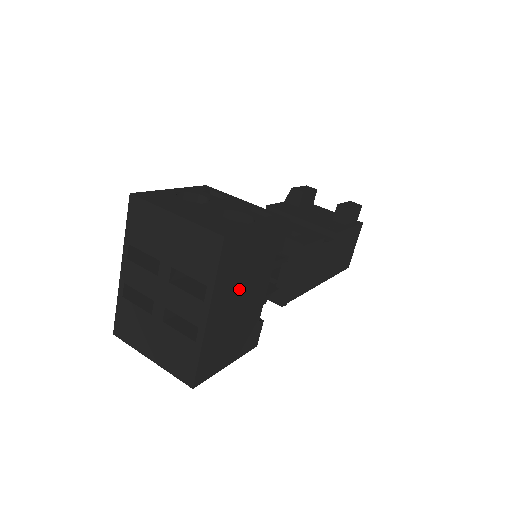
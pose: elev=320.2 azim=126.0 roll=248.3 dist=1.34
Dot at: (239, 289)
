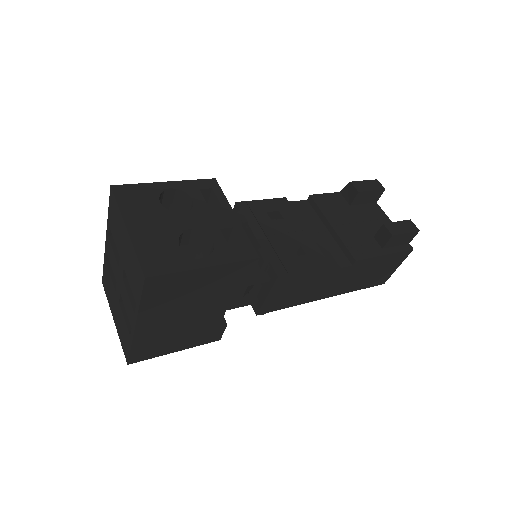
Dot at: (180, 308)
